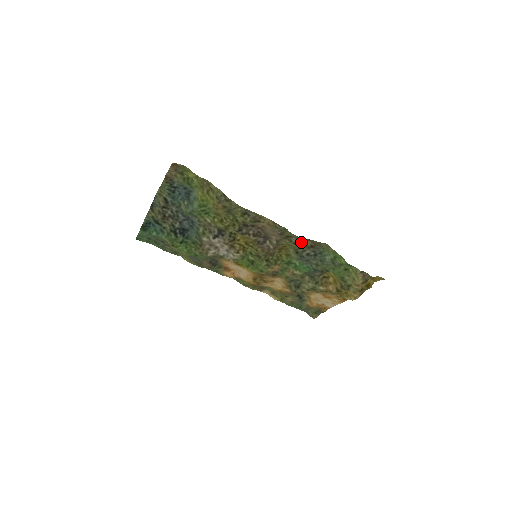
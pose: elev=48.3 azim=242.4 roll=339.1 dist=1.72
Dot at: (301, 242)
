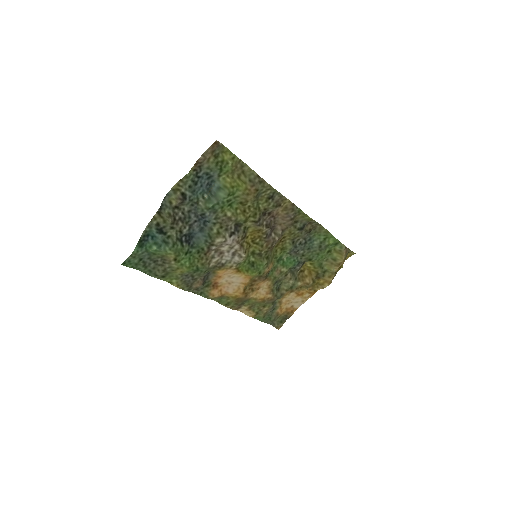
Dot at: (304, 226)
